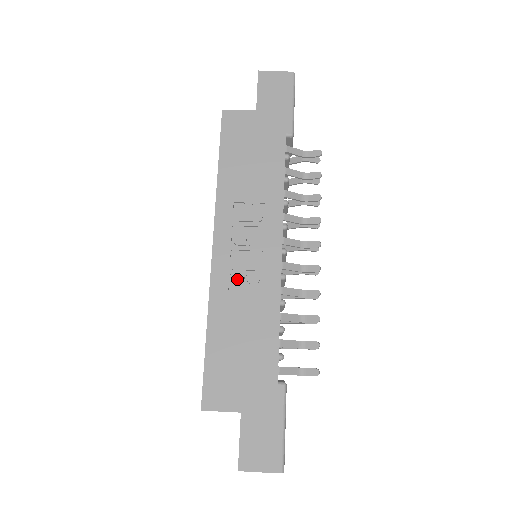
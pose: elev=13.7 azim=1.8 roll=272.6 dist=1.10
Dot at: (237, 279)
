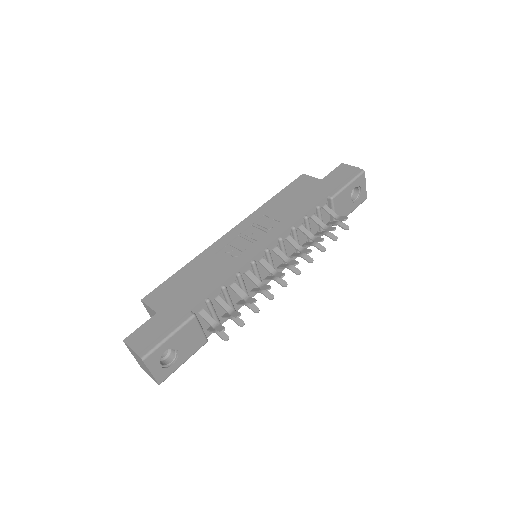
Dot at: (226, 250)
